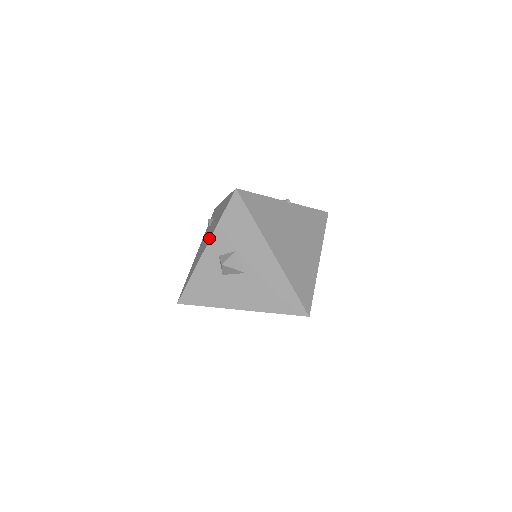
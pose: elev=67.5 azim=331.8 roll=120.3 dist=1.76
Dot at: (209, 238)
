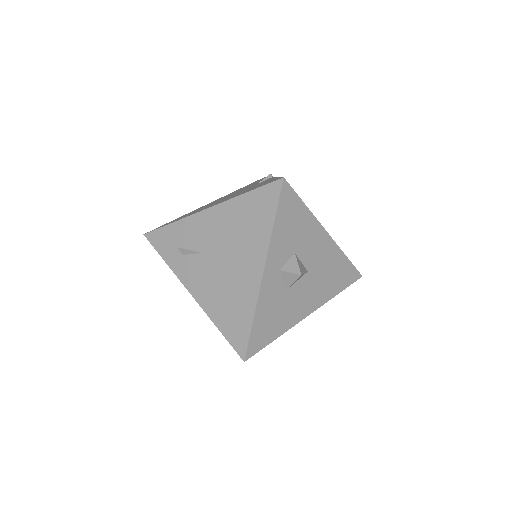
Dot at: (258, 257)
